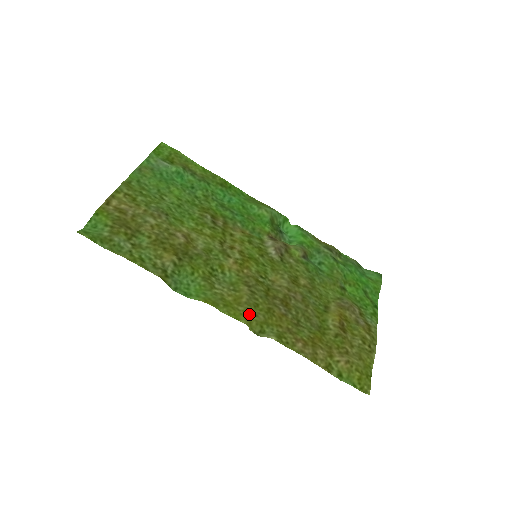
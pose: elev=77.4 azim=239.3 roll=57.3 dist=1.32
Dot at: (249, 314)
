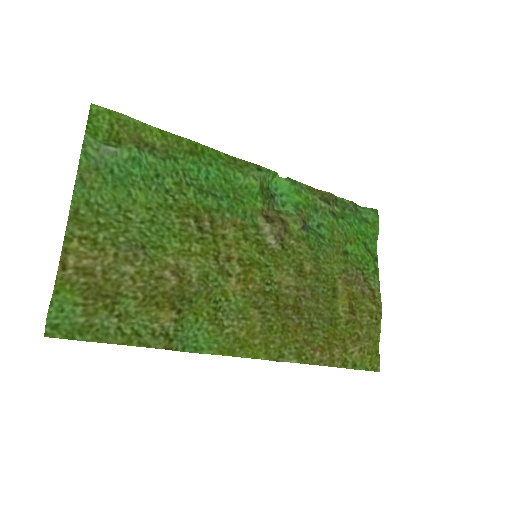
Dot at: (266, 345)
